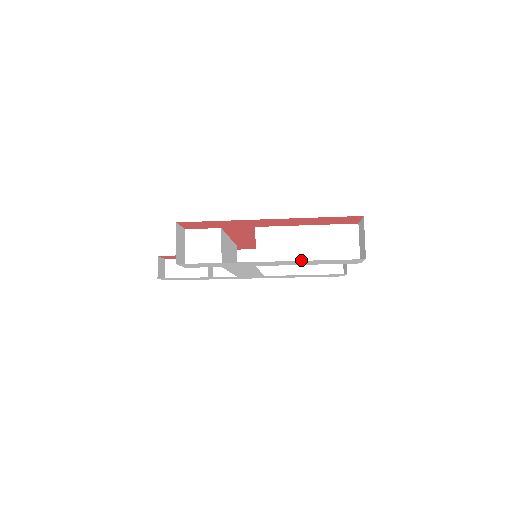
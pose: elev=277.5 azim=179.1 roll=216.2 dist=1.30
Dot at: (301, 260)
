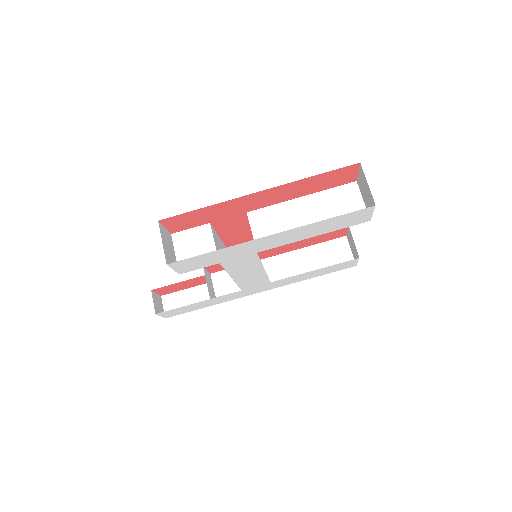
Dot at: occluded
